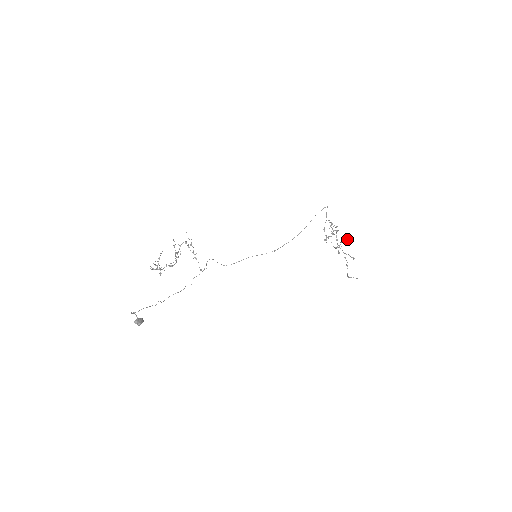
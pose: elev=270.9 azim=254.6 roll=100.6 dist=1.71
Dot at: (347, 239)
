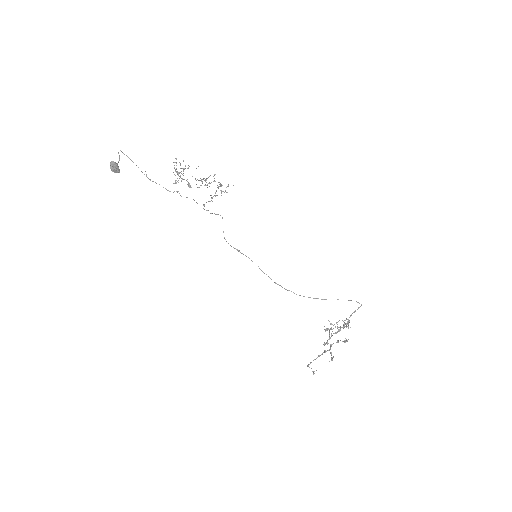
Dot at: (346, 341)
